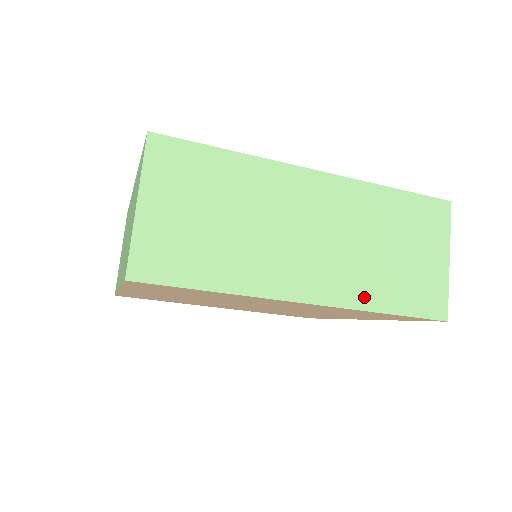
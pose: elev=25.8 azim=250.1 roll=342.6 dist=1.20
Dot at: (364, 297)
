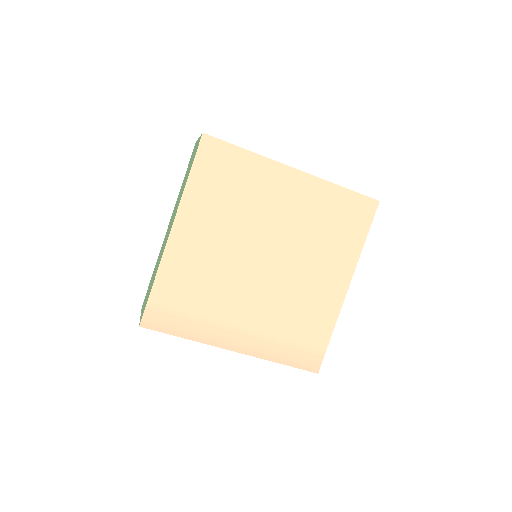
Dot at: occluded
